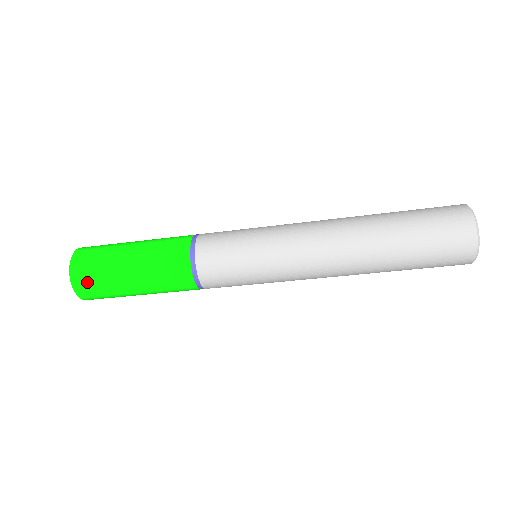
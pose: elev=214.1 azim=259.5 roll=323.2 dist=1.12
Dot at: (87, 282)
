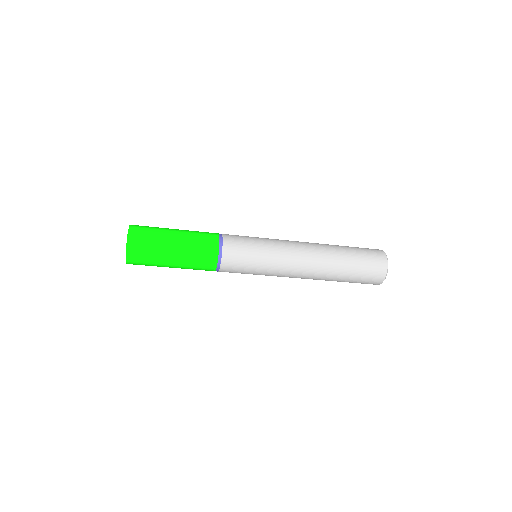
Dot at: (140, 239)
